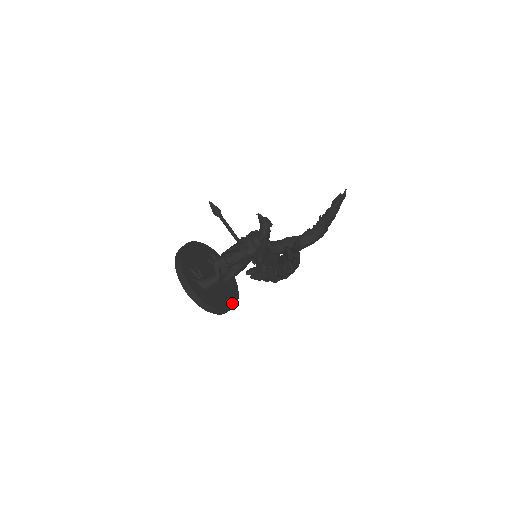
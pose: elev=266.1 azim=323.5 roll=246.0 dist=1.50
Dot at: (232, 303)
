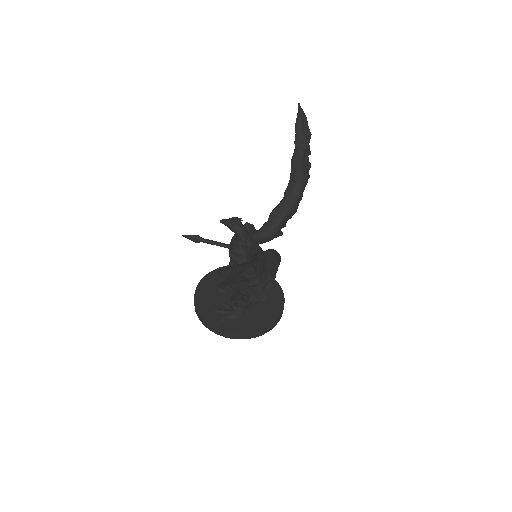
Dot at: (279, 306)
